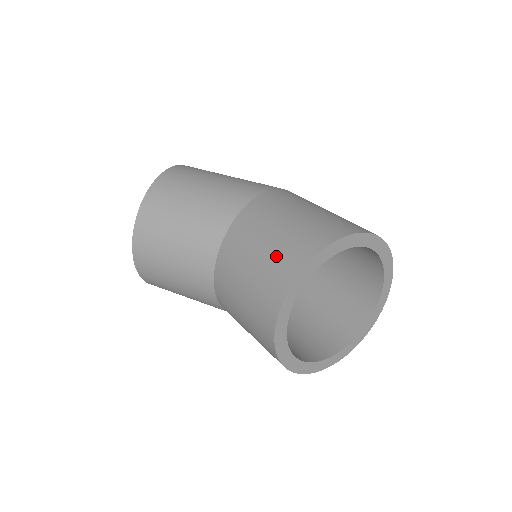
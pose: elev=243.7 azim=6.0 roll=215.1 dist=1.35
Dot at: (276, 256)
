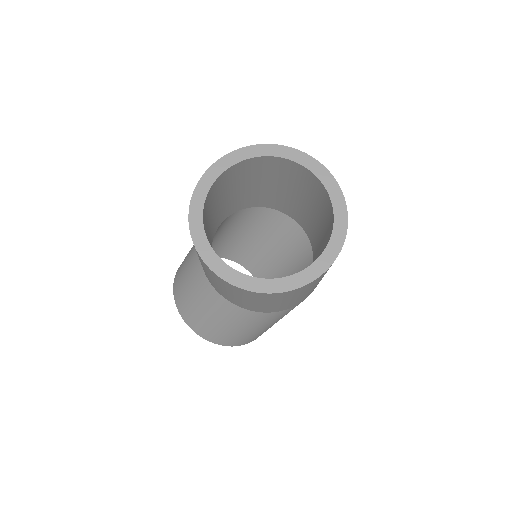
Dot at: occluded
